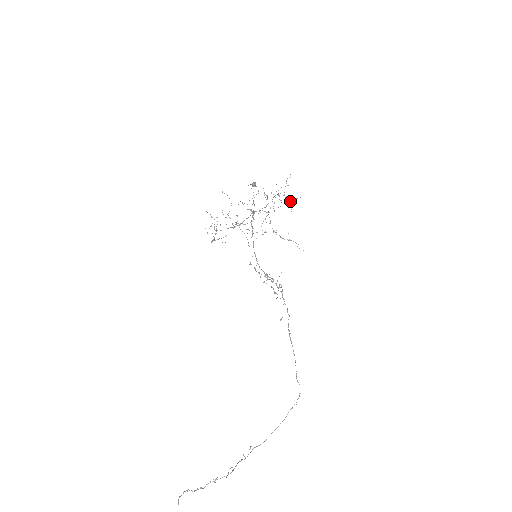
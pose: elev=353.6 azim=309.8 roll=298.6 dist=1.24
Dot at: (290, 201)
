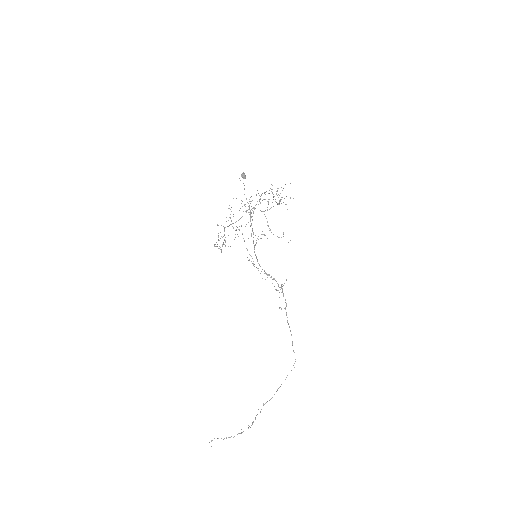
Dot at: occluded
